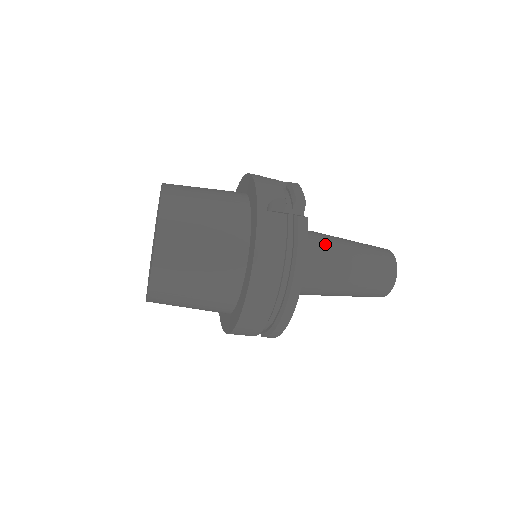
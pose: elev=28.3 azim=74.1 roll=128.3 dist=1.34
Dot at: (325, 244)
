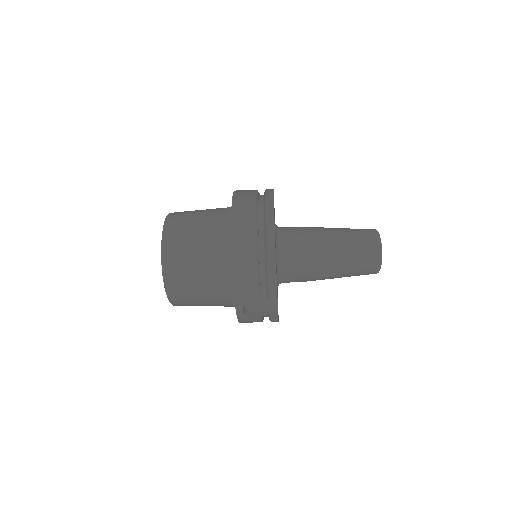
Dot at: occluded
